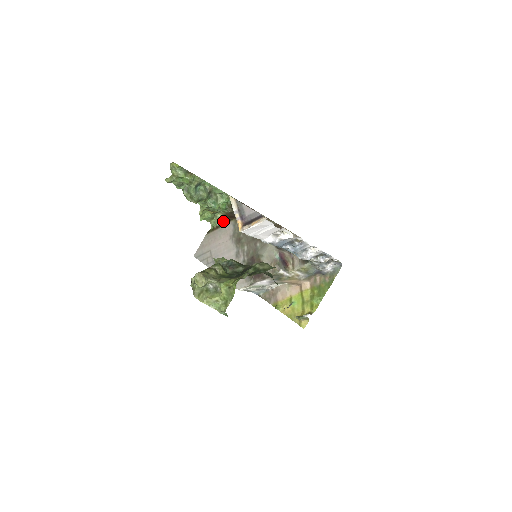
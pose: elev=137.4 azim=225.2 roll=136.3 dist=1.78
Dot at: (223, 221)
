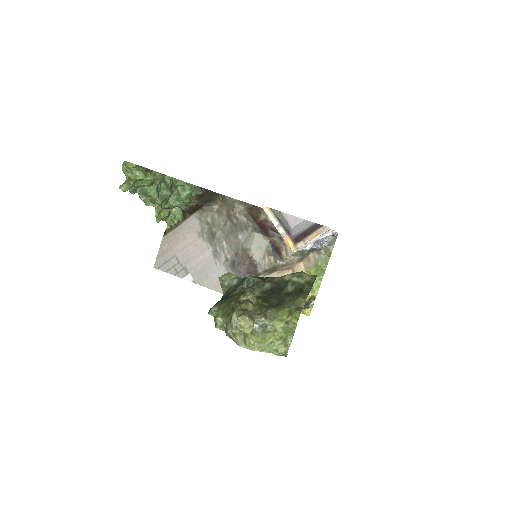
Dot at: (181, 215)
